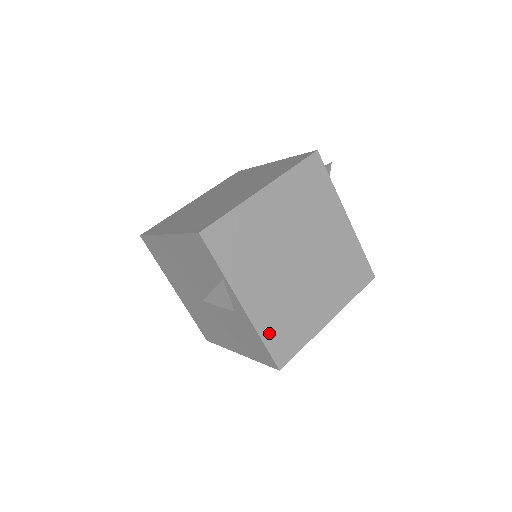
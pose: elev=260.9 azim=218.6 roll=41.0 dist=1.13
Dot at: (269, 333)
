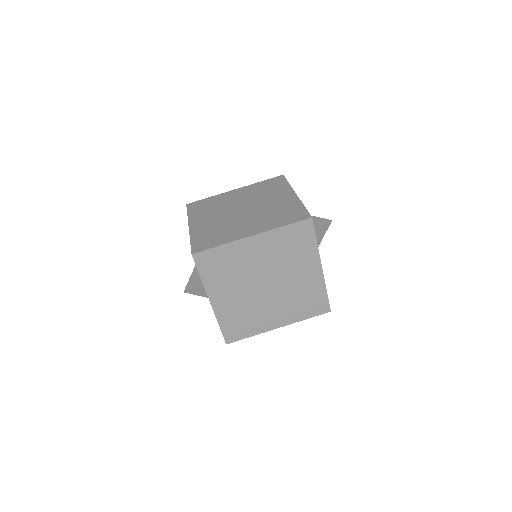
Dot at: (226, 322)
